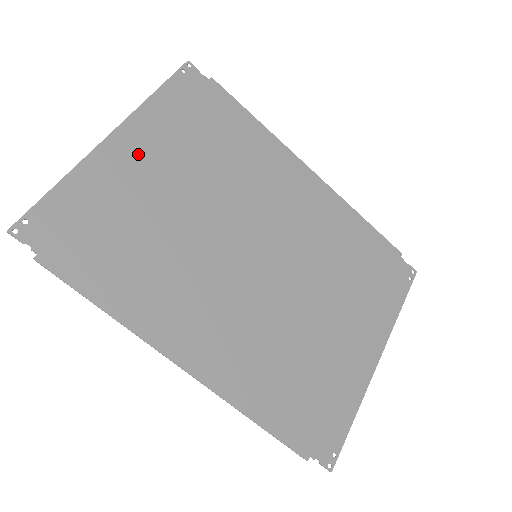
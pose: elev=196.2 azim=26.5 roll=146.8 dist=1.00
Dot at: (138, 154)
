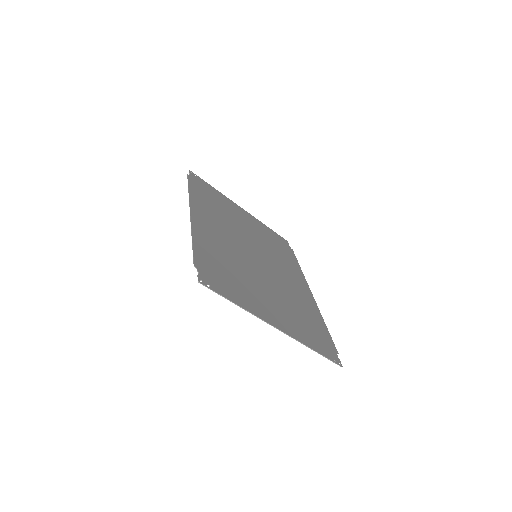
Dot at: (245, 215)
